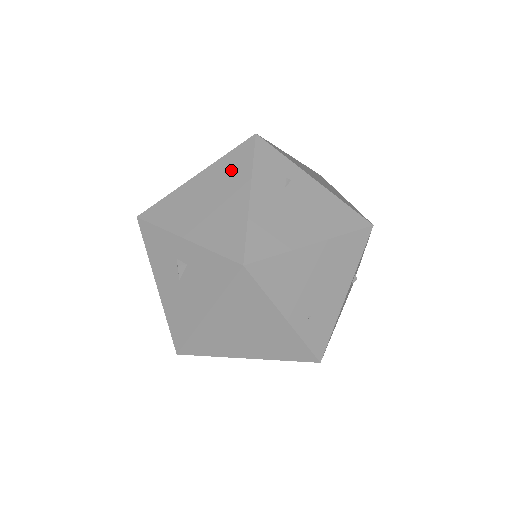
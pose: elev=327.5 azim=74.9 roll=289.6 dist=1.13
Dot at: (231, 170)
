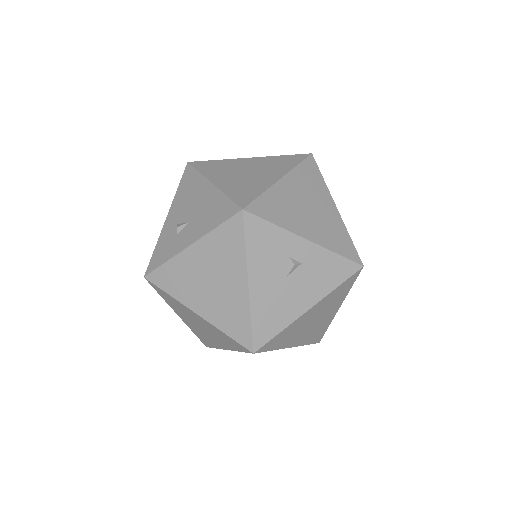
Dot at: (311, 182)
